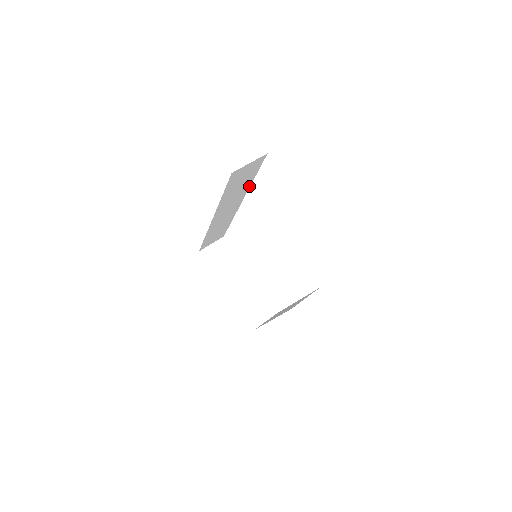
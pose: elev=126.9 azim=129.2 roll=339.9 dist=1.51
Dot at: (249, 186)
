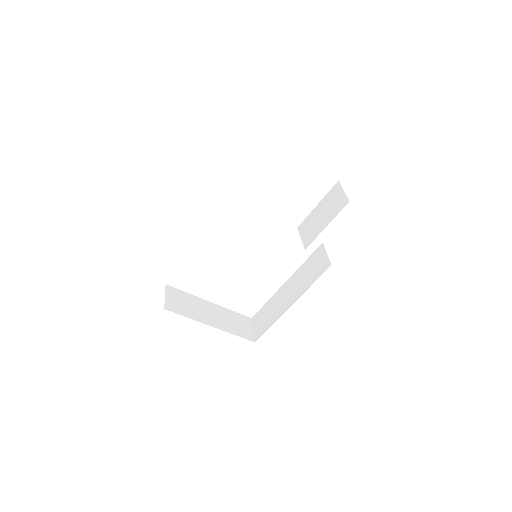
Dot at: occluded
